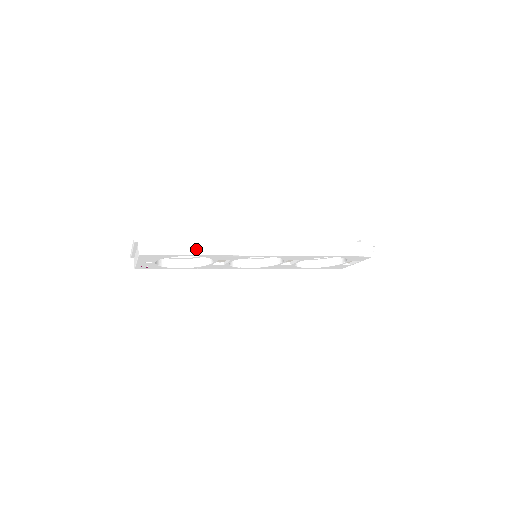
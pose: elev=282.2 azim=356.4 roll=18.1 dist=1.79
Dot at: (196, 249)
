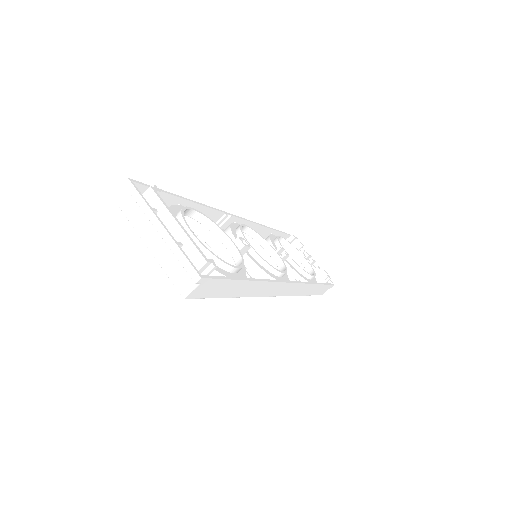
Dot at: (240, 292)
